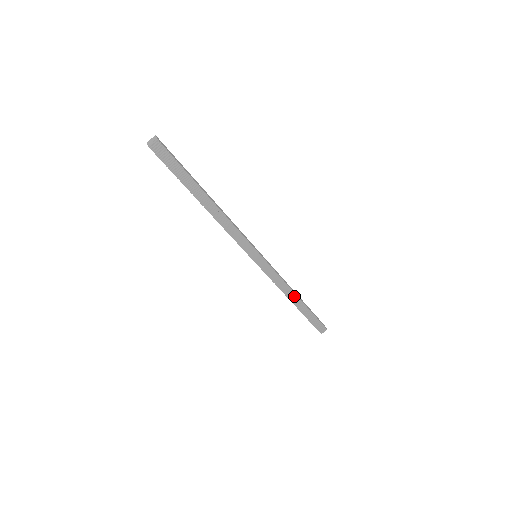
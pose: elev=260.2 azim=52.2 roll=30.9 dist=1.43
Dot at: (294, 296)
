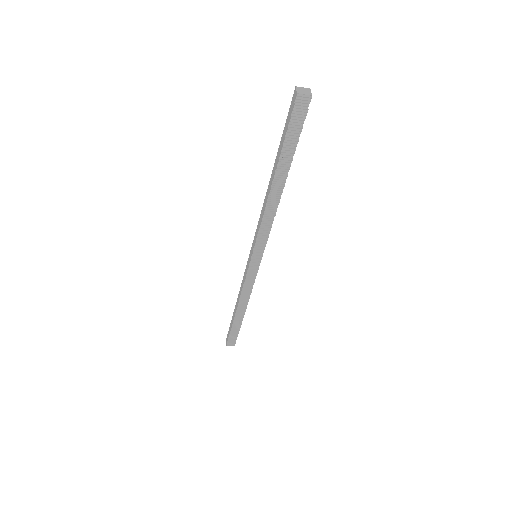
Dot at: (244, 307)
